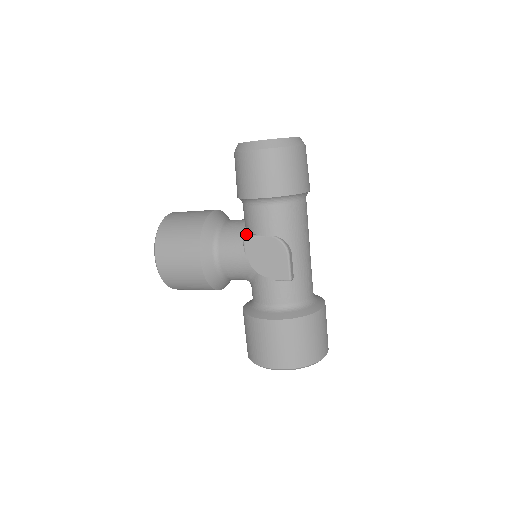
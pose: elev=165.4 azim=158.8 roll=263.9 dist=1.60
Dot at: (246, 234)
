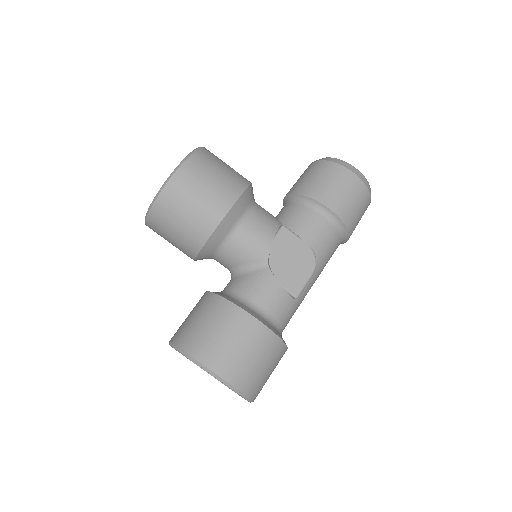
Dot at: (285, 226)
